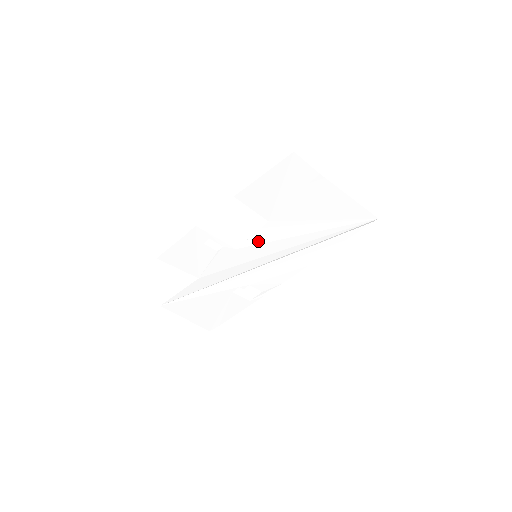
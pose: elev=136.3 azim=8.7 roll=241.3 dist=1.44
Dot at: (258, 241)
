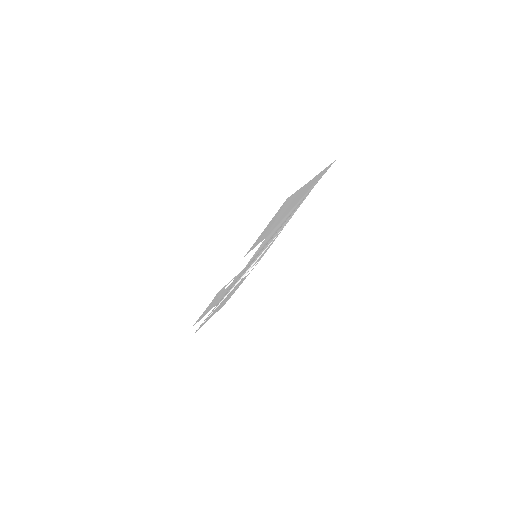
Dot at: (258, 251)
